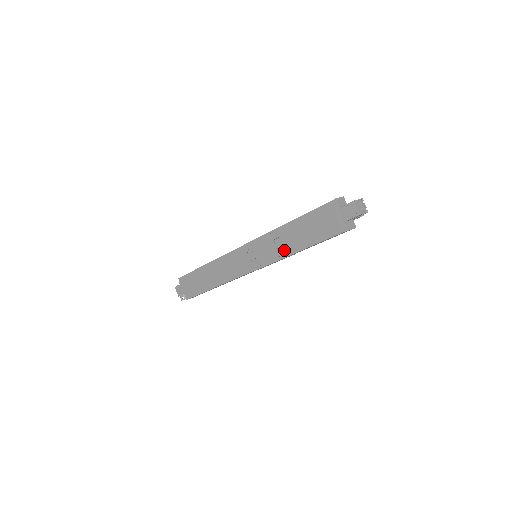
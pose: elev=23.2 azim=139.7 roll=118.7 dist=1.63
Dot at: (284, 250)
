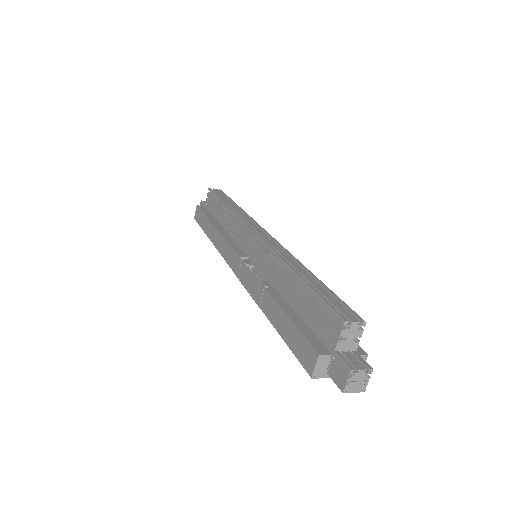
Dot at: occluded
